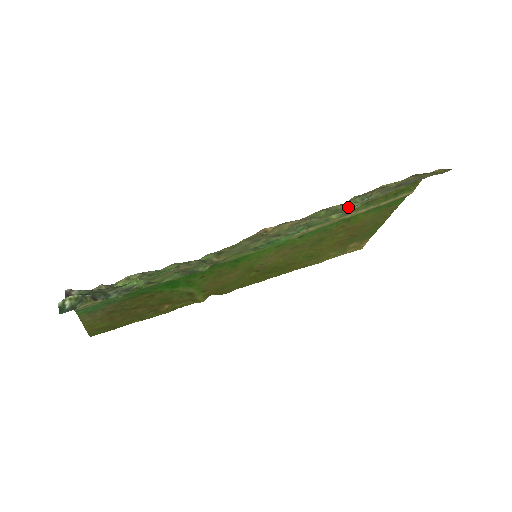
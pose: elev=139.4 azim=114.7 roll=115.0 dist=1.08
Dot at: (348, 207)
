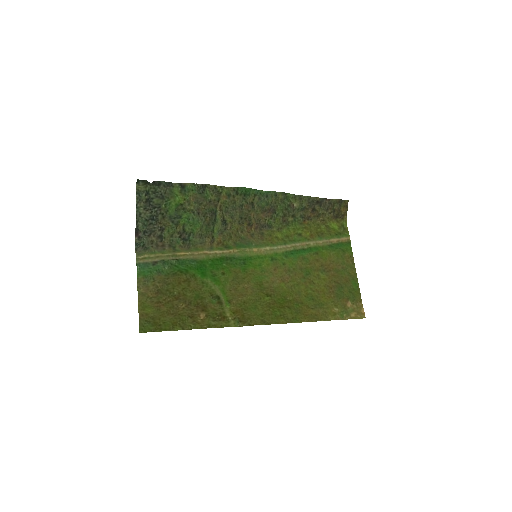
Dot at: (293, 208)
